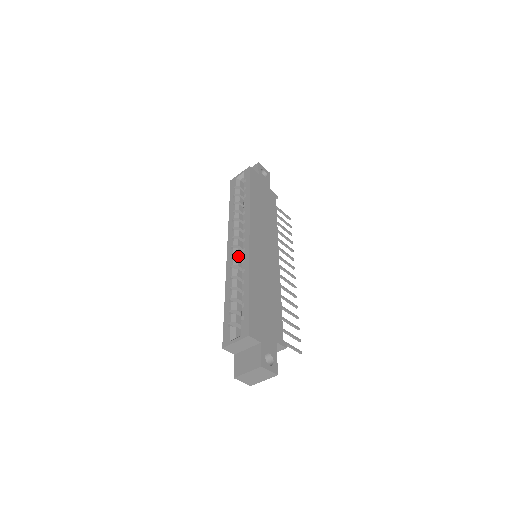
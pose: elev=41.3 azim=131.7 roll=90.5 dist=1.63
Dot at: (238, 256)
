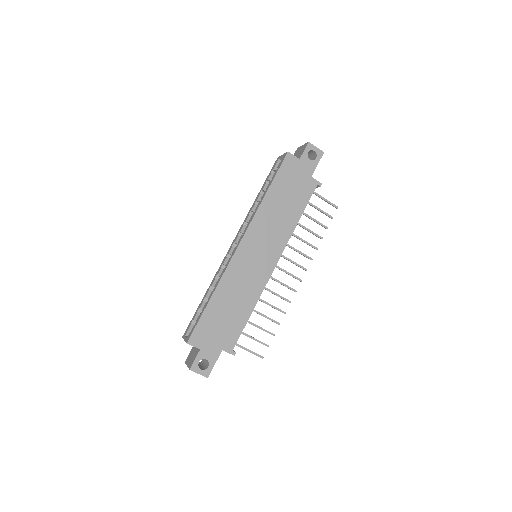
Dot at: occluded
